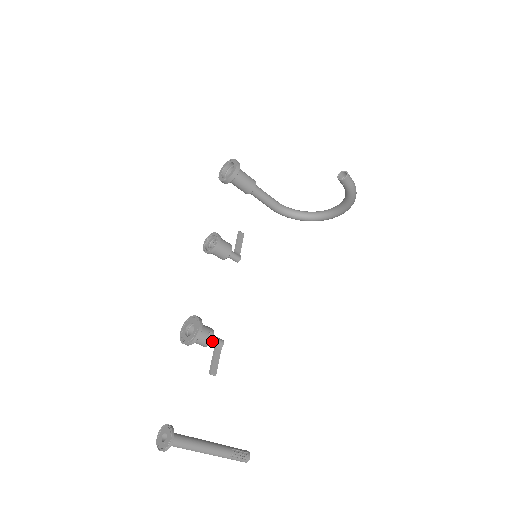
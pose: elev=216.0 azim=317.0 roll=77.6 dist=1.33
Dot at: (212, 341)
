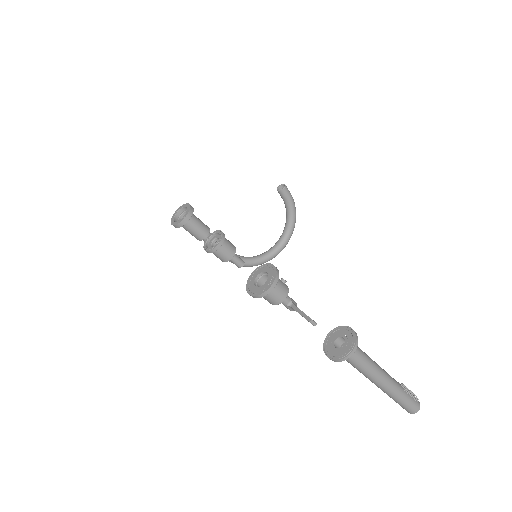
Dot at: occluded
